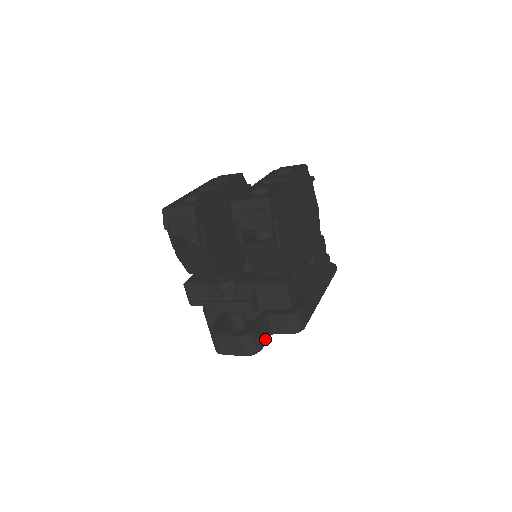
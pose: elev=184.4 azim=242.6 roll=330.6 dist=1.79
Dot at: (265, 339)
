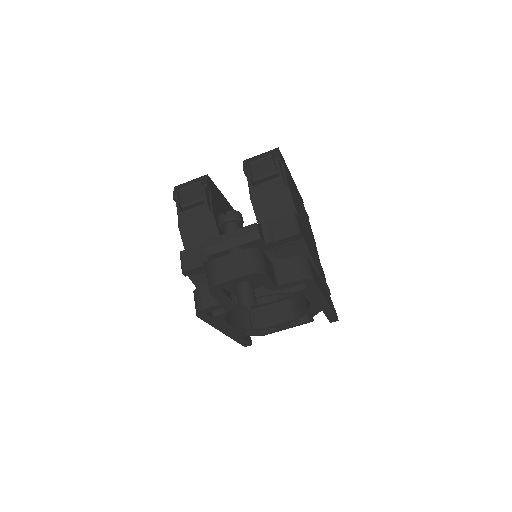
Dot at: (270, 276)
